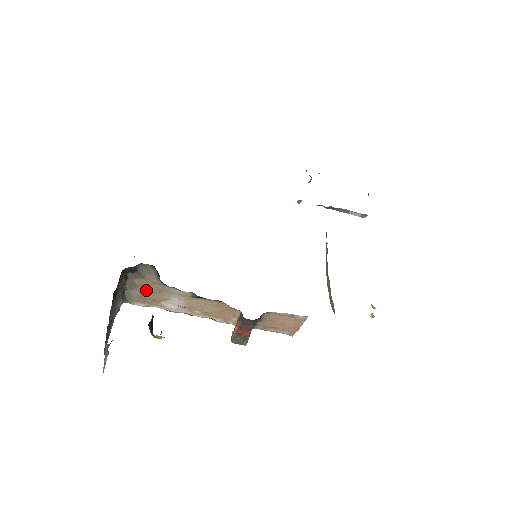
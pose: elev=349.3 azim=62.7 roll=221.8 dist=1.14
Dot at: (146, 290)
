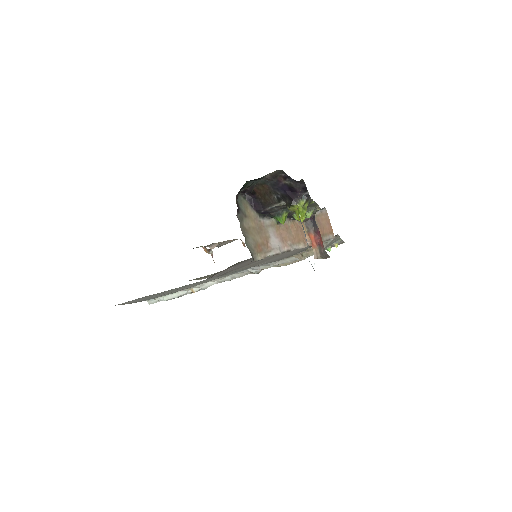
Dot at: (254, 233)
